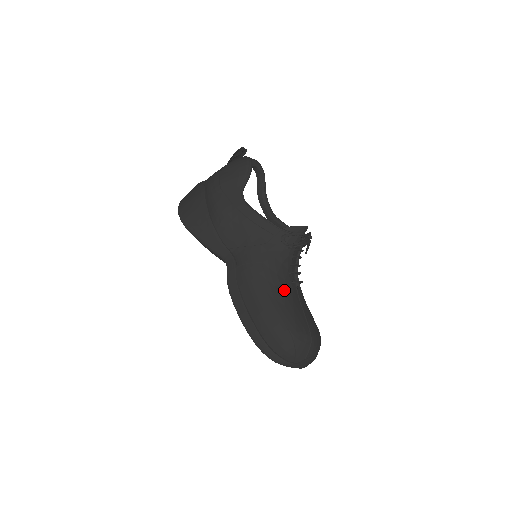
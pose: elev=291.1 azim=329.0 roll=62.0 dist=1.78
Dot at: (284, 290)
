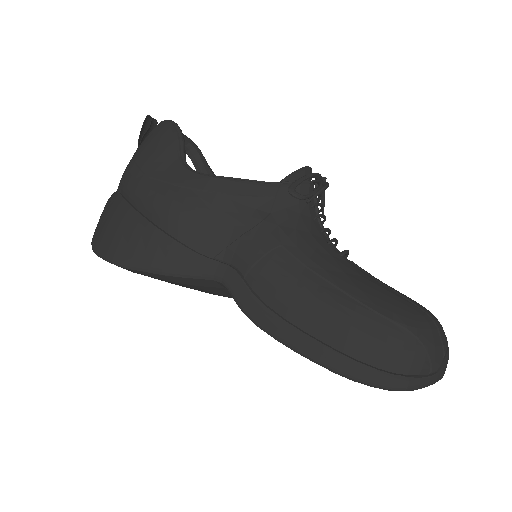
Dot at: (340, 269)
